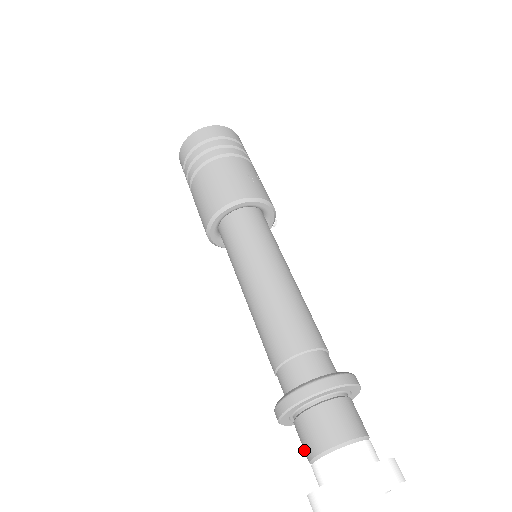
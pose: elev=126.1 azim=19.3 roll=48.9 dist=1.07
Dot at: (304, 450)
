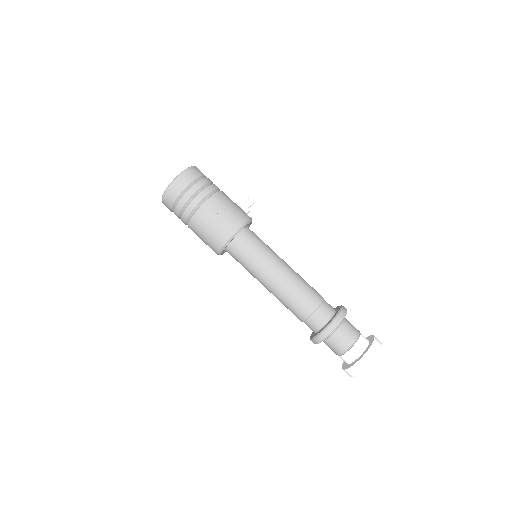
Dot at: occluded
